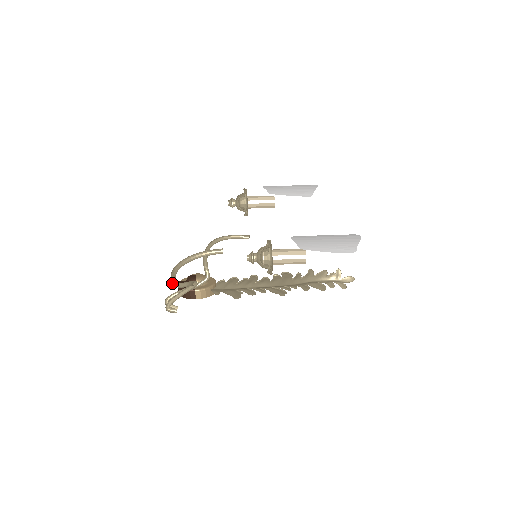
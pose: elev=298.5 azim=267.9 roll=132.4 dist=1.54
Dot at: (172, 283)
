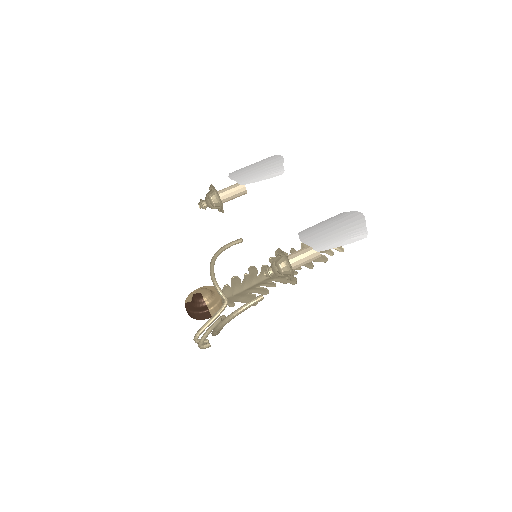
Dot at: occluded
